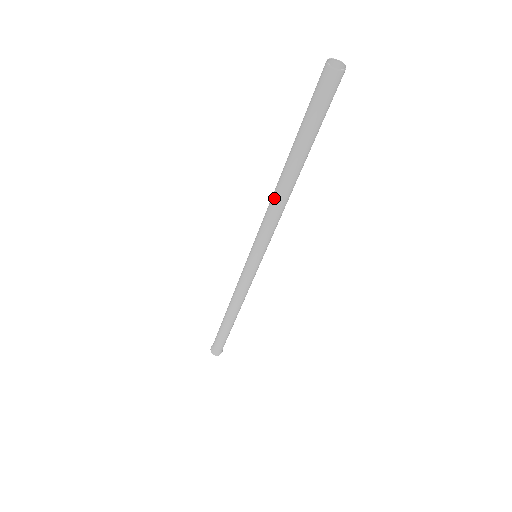
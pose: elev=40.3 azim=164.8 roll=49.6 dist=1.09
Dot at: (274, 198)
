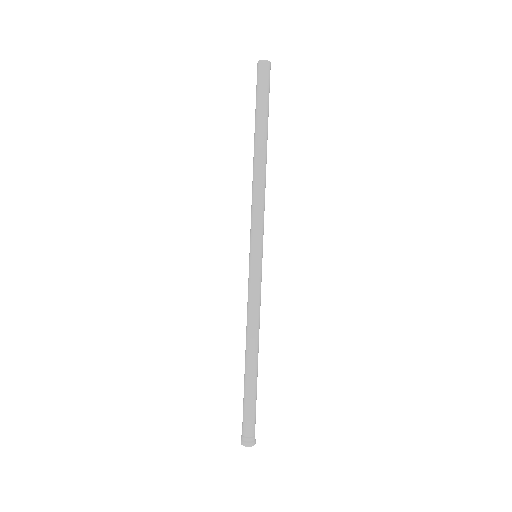
Dot at: (253, 178)
